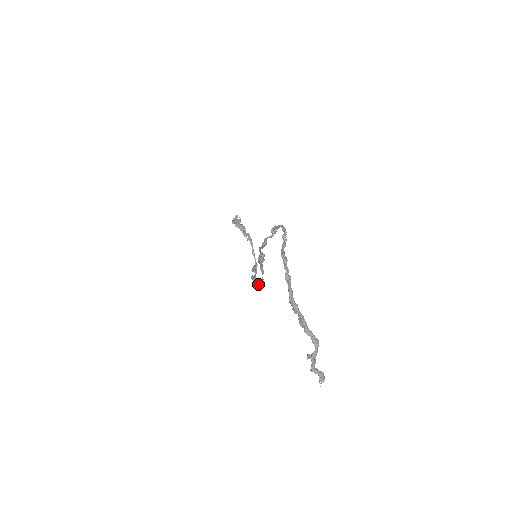
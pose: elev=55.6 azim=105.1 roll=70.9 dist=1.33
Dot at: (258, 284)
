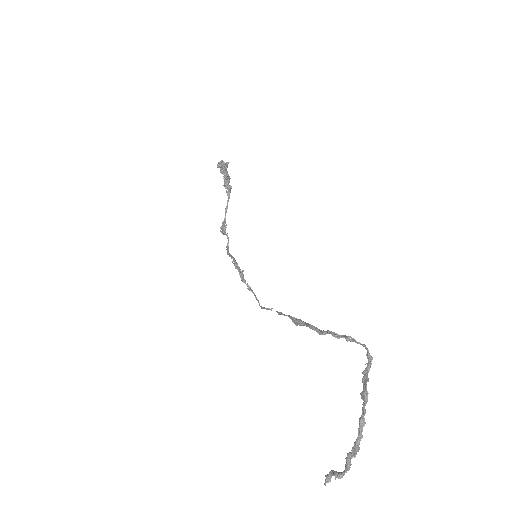
Dot at: (249, 290)
